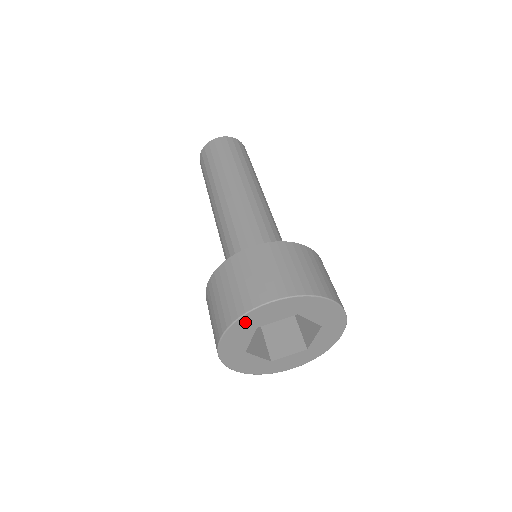
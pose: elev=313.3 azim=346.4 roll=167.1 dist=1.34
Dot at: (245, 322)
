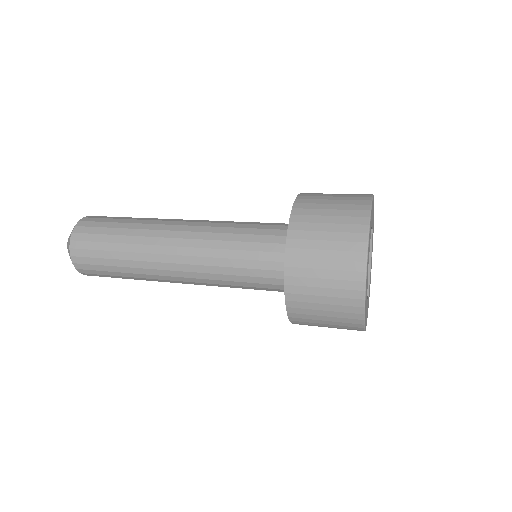
Dot at: (367, 263)
